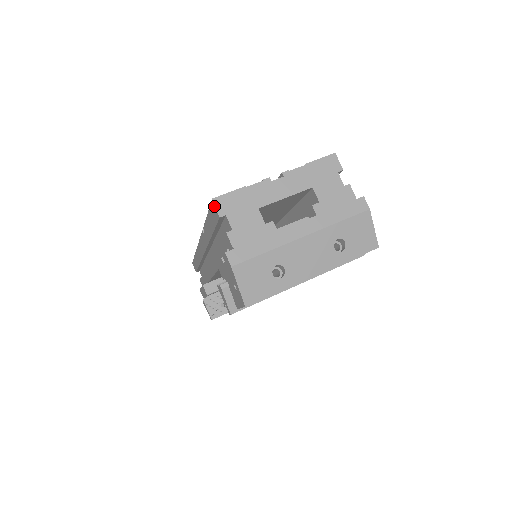
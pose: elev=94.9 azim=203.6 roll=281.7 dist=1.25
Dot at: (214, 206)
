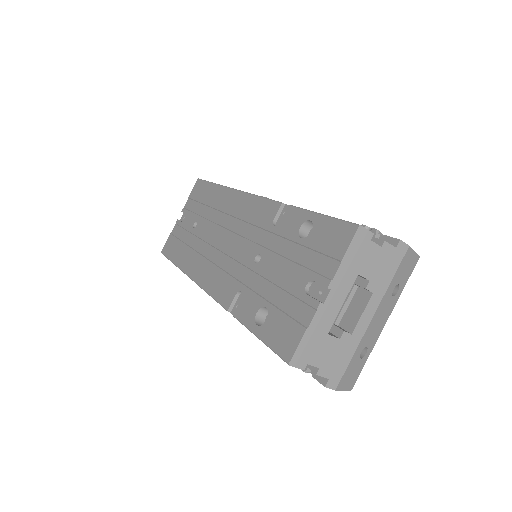
Dot at: occluded
